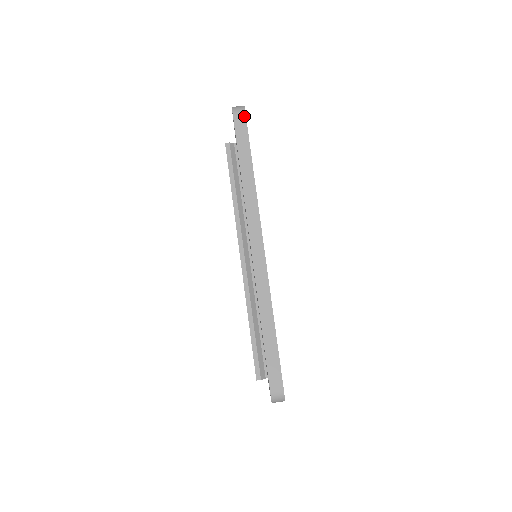
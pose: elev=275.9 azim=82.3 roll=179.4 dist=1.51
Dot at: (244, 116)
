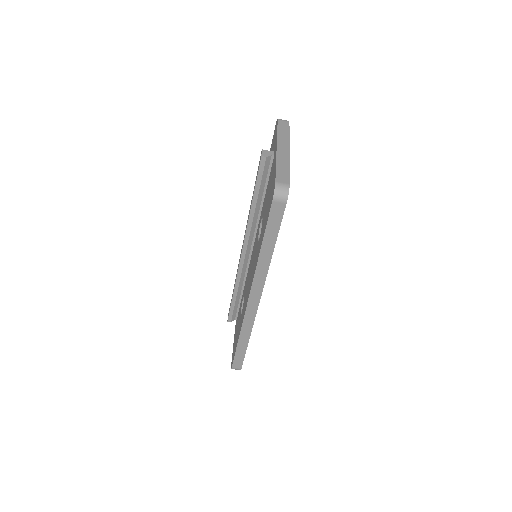
Dot at: (284, 206)
